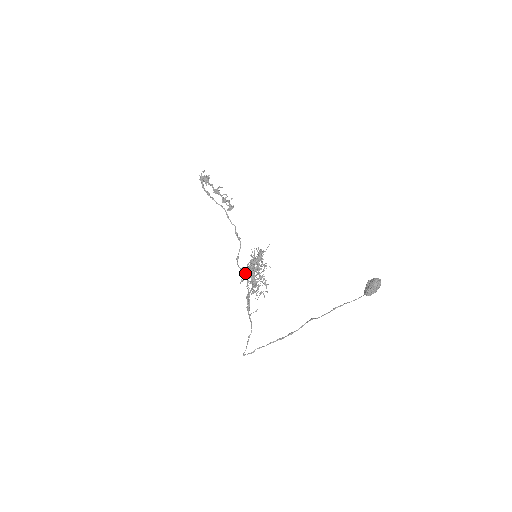
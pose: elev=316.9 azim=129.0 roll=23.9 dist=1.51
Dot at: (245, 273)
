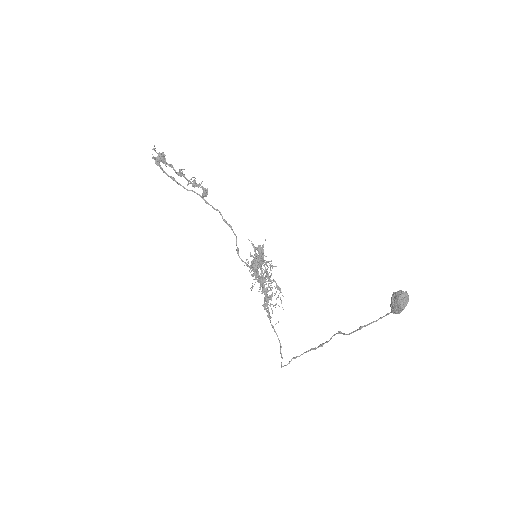
Dot at: (252, 276)
